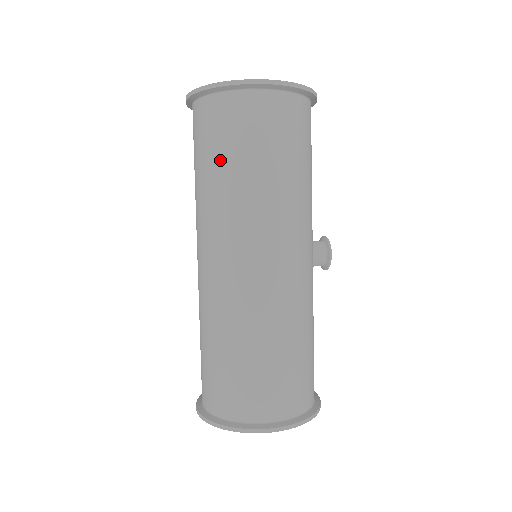
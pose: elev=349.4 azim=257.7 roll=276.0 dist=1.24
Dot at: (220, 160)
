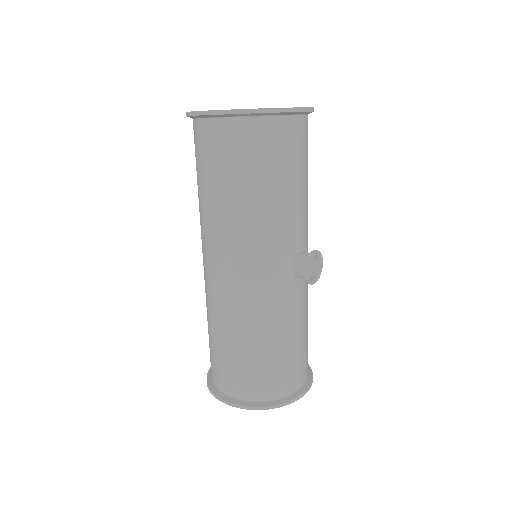
Dot at: (197, 178)
